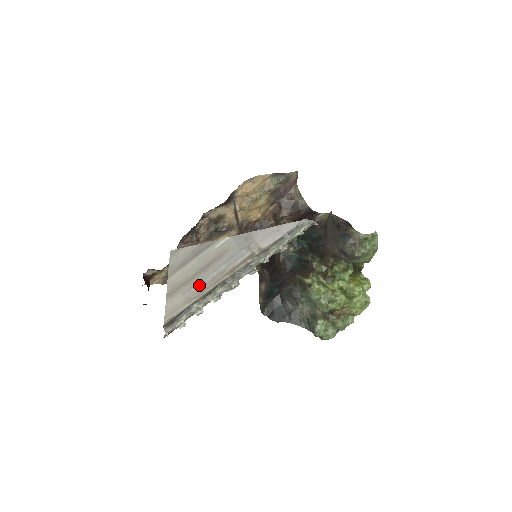
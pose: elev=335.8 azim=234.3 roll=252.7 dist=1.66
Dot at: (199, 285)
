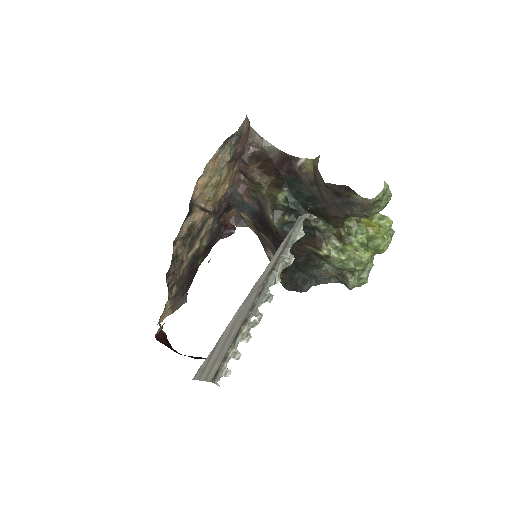
Dot at: (226, 346)
